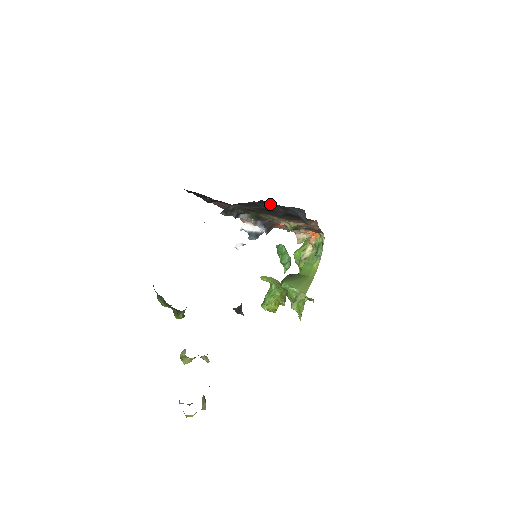
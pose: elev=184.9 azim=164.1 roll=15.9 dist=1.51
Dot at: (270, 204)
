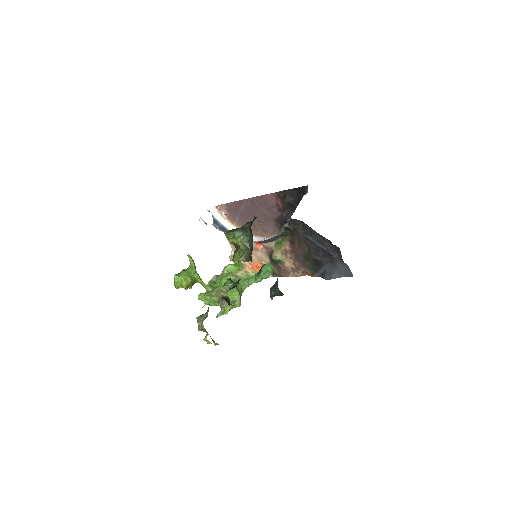
Dot at: (334, 252)
